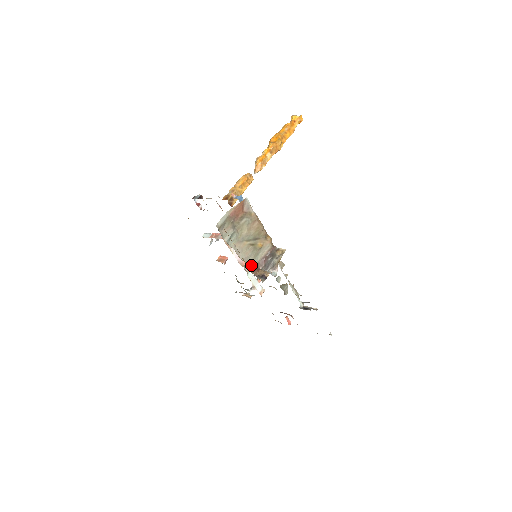
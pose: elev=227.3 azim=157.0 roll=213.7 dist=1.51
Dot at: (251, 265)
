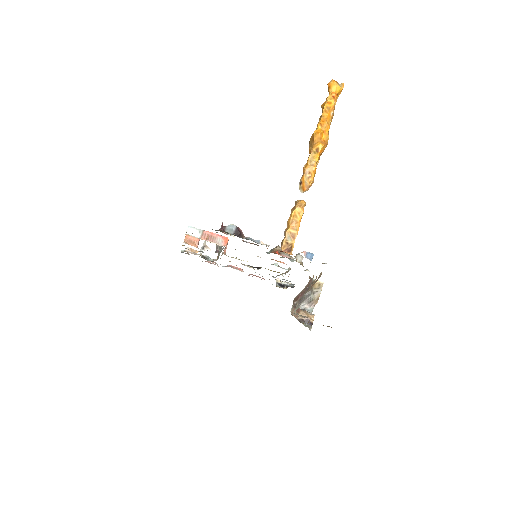
Dot at: (292, 308)
